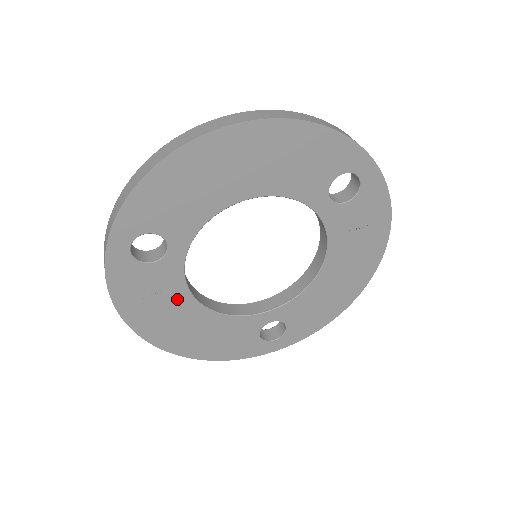
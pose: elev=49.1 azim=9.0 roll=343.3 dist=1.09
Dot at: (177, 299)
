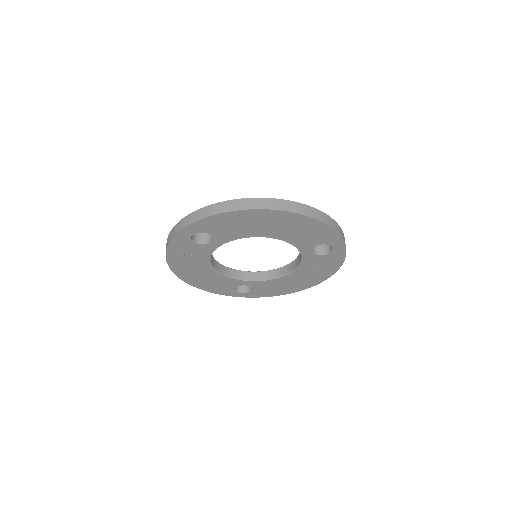
Dot at: (201, 261)
